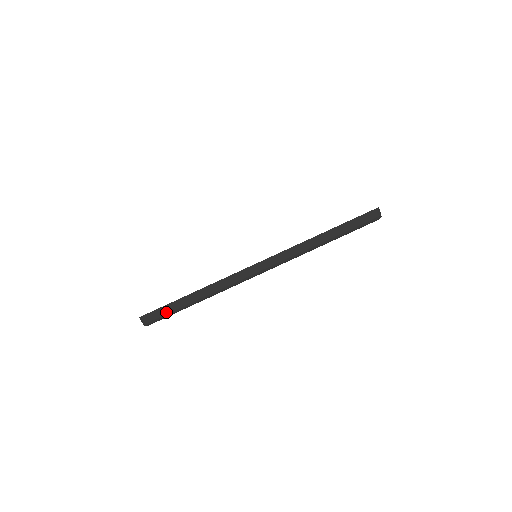
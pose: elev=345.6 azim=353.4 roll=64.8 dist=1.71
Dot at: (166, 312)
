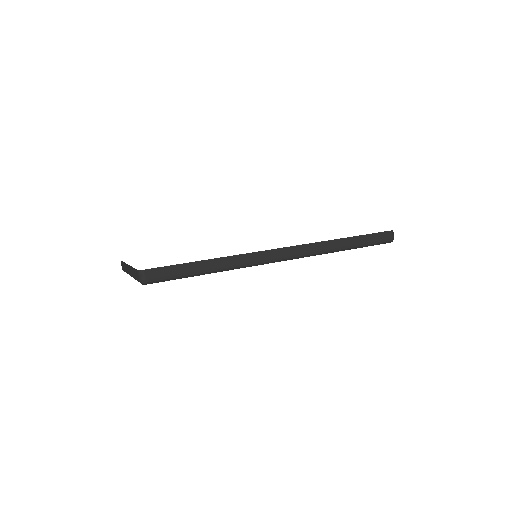
Dot at: (173, 273)
